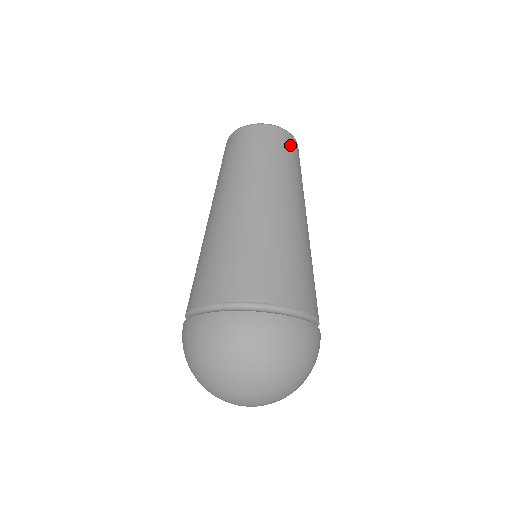
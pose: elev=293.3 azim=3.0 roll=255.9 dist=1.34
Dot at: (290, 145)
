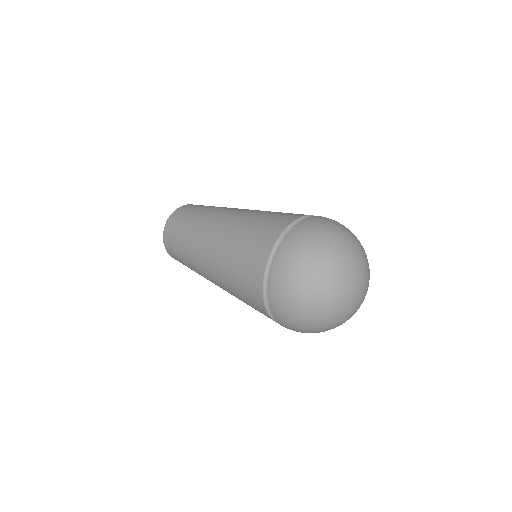
Dot at: (192, 206)
